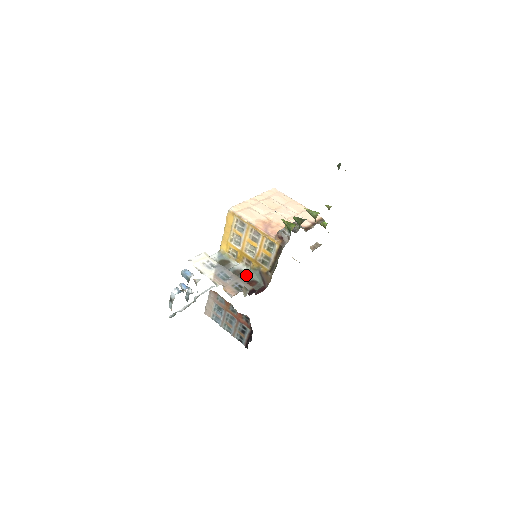
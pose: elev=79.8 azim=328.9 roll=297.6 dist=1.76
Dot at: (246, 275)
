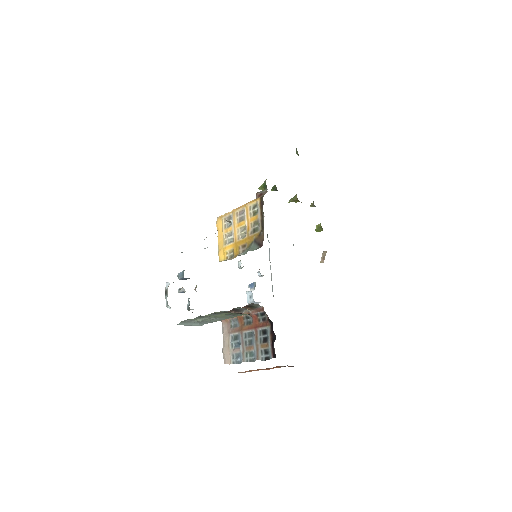
Dot at: (243, 254)
